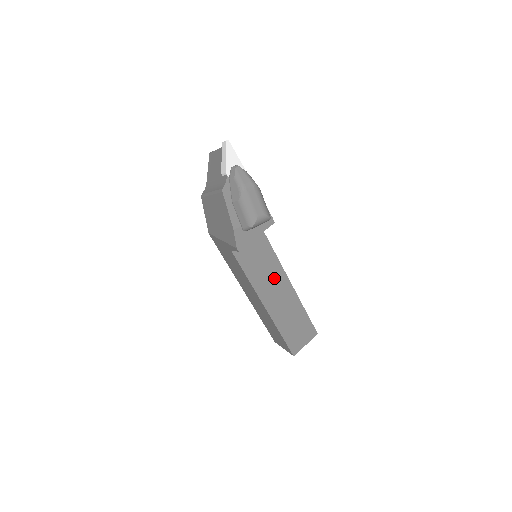
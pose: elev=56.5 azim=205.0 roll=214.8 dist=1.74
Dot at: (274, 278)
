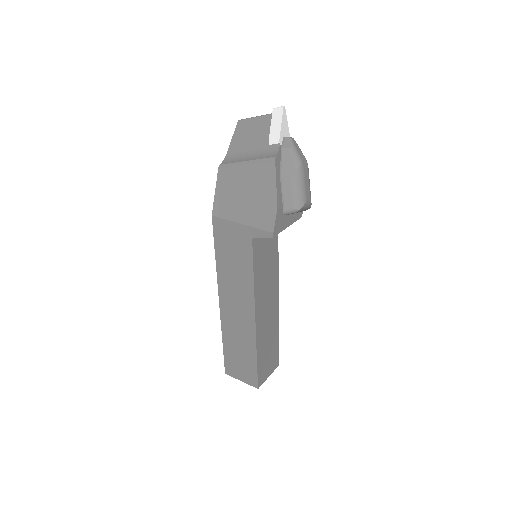
Dot at: (270, 286)
